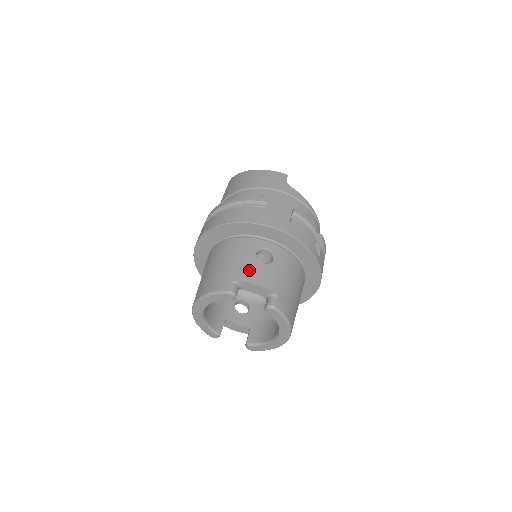
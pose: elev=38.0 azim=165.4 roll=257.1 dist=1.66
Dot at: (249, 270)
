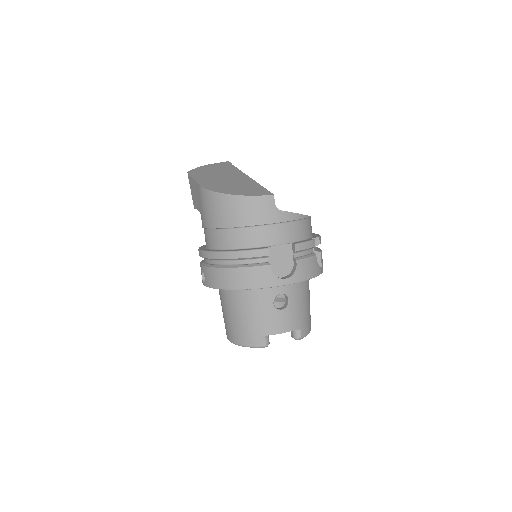
Dot at: (274, 323)
